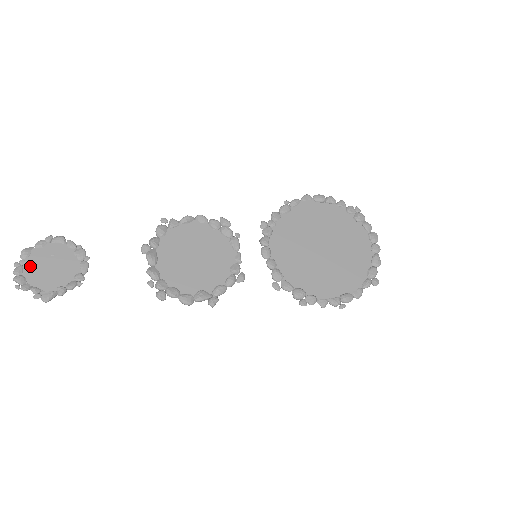
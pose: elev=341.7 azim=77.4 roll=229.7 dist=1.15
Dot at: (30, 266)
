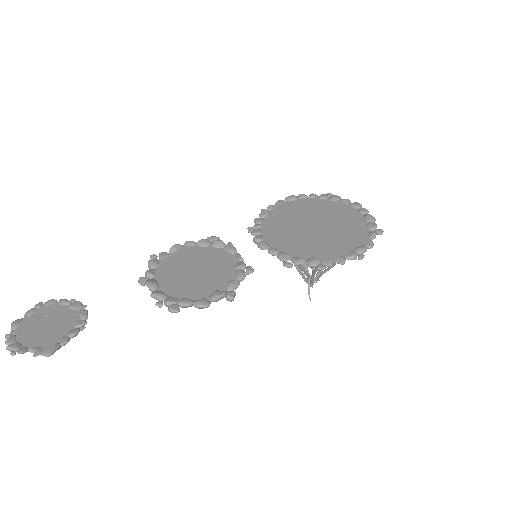
Dot at: (23, 332)
